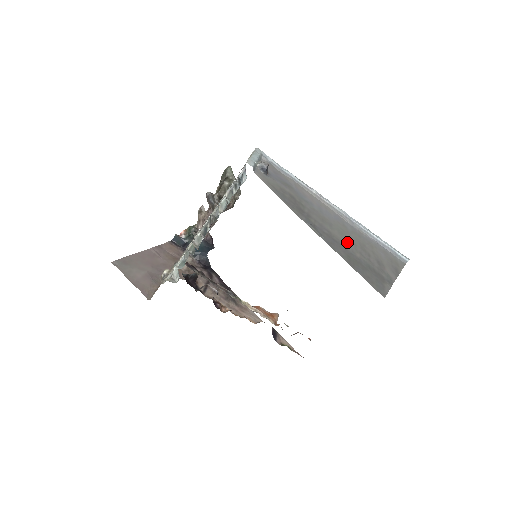
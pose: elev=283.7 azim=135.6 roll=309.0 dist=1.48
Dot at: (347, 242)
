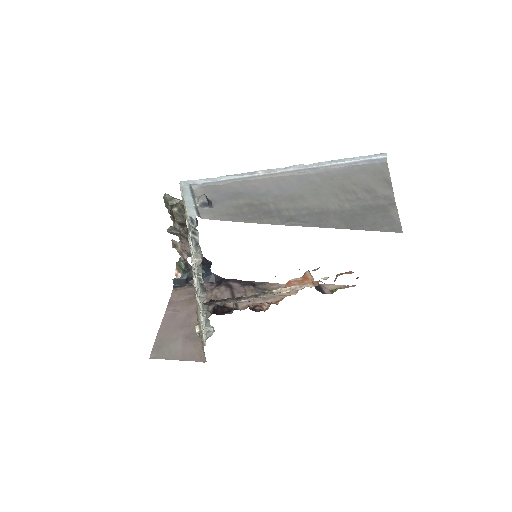
Dot at: (328, 201)
